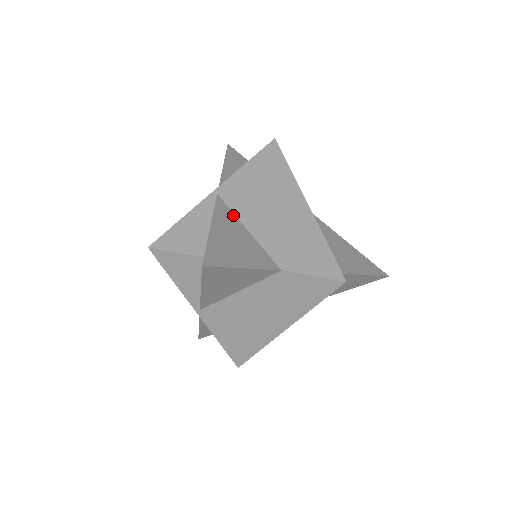
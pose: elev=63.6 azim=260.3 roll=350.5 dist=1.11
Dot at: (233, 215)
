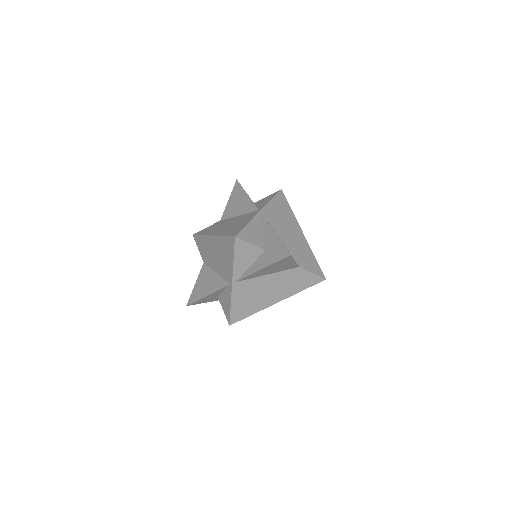
Dot at: (273, 229)
